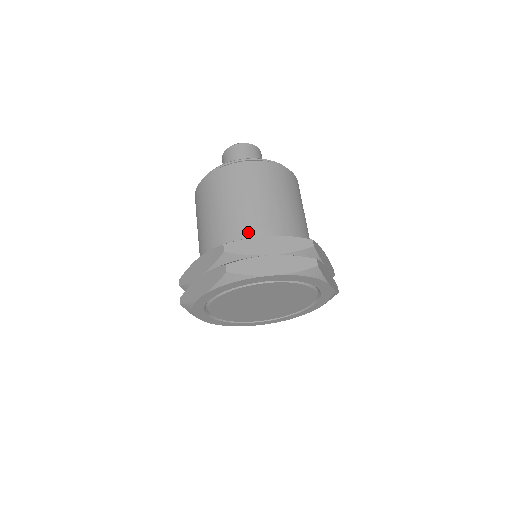
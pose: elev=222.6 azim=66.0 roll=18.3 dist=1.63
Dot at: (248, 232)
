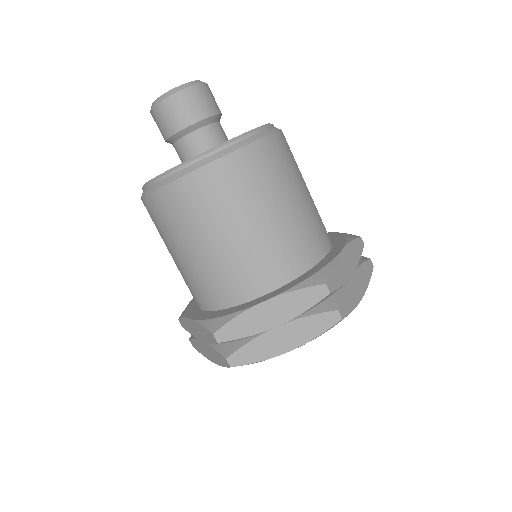
Dot at: (236, 288)
